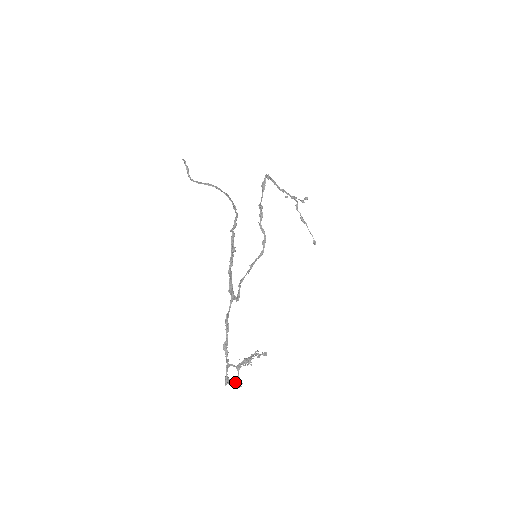
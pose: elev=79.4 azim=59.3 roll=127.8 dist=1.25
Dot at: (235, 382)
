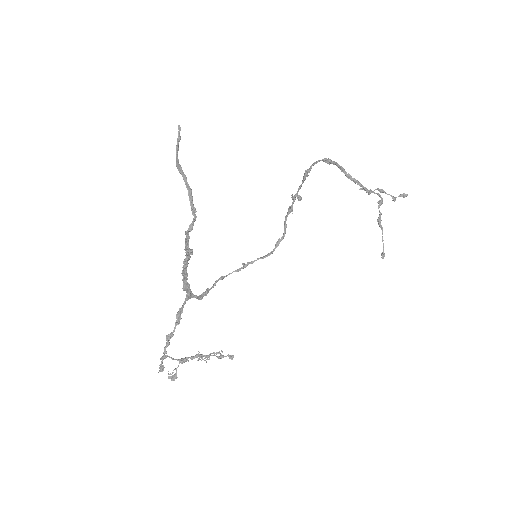
Dot at: (169, 374)
